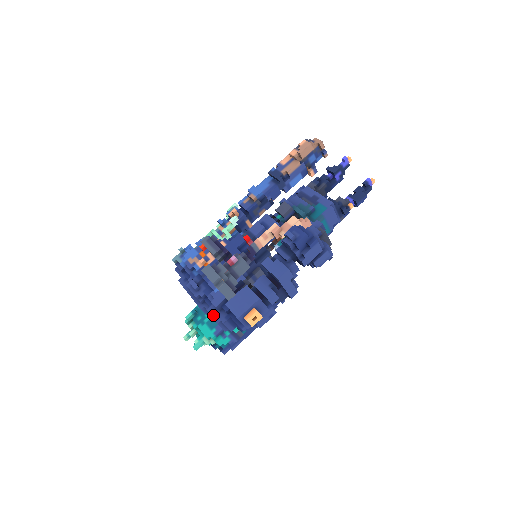
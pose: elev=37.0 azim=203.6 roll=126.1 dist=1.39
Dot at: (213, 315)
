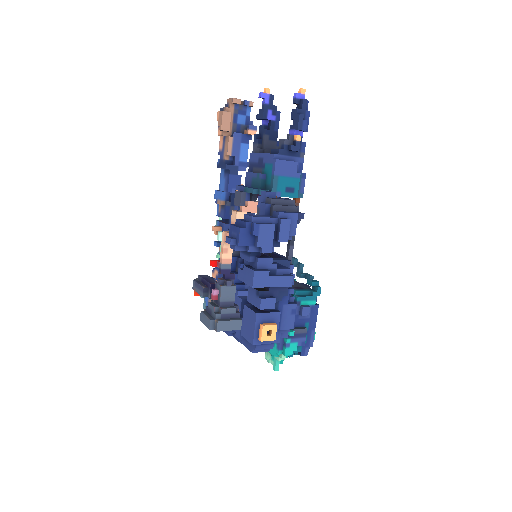
Dot at: (246, 346)
